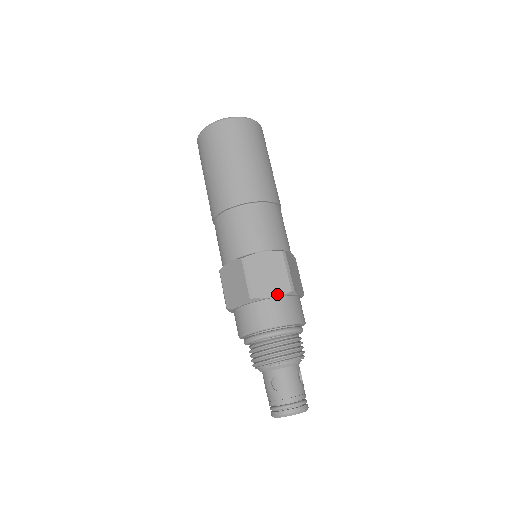
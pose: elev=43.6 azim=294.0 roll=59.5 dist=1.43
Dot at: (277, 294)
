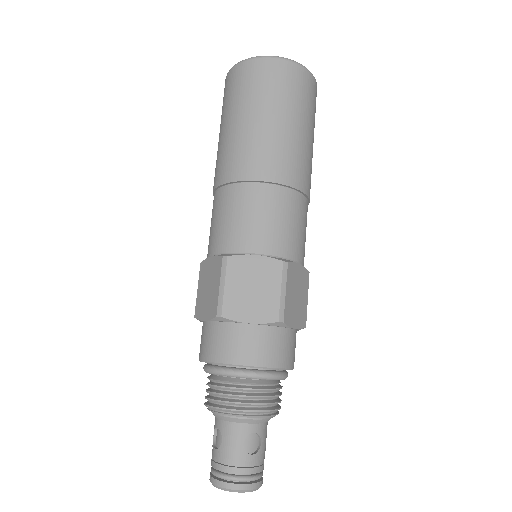
Dot at: (298, 326)
